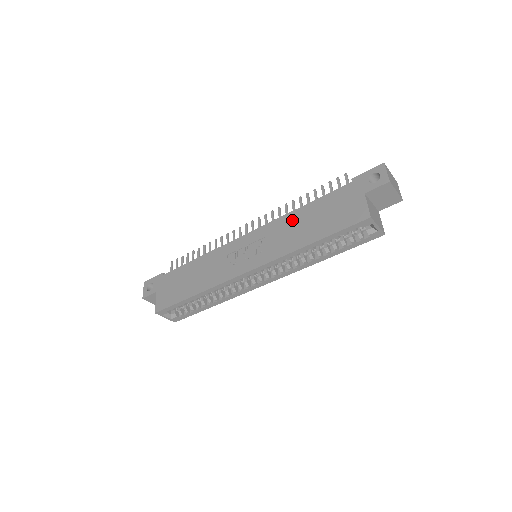
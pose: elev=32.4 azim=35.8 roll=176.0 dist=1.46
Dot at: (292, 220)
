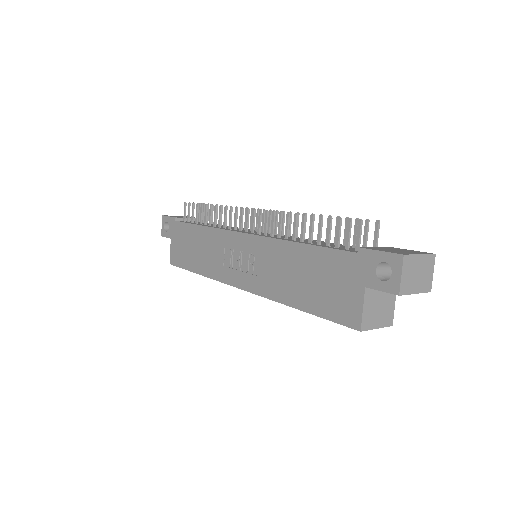
Dot at: (285, 255)
